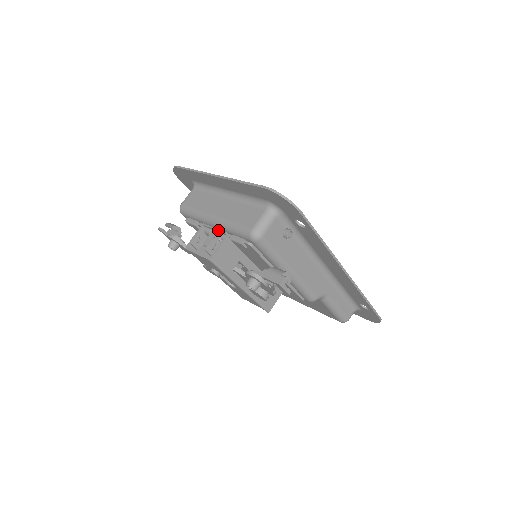
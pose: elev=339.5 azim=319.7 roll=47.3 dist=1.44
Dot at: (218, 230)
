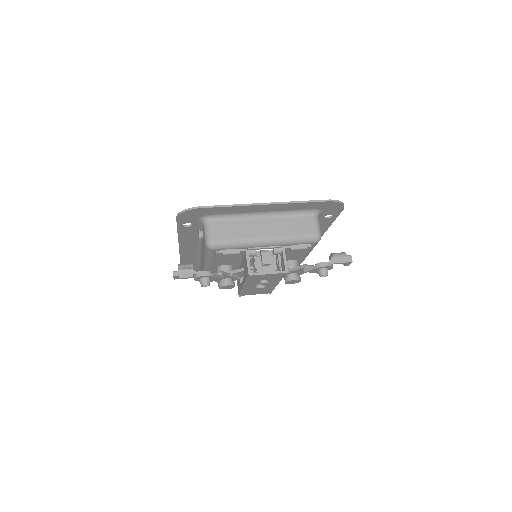
Dot at: (272, 247)
